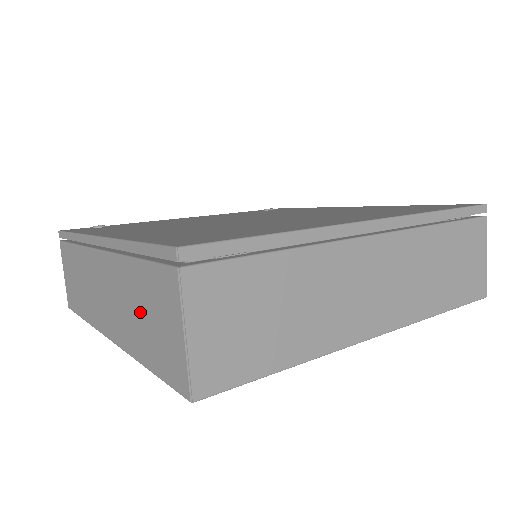
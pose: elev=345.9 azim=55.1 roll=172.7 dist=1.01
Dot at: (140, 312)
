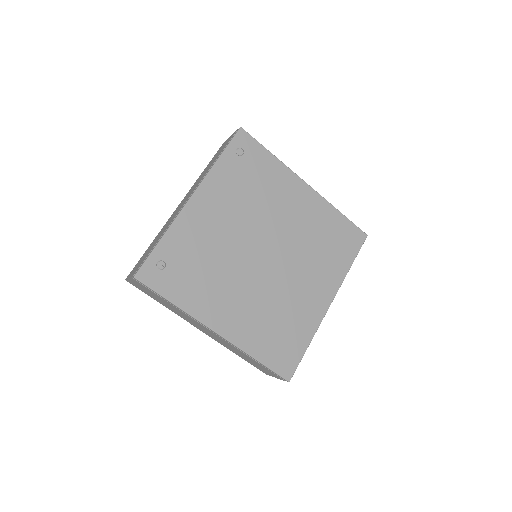
Dot at: occluded
